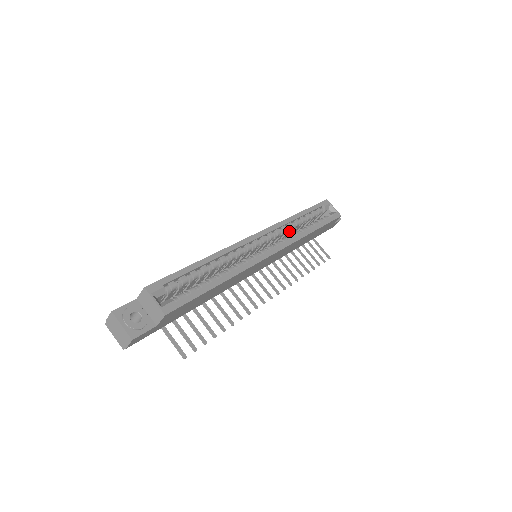
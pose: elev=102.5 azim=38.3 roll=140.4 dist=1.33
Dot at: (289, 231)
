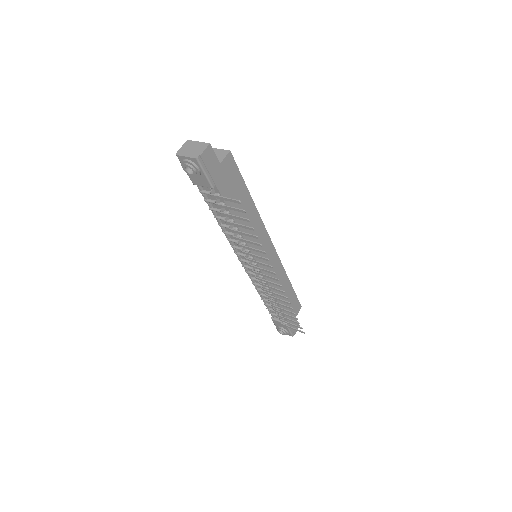
Dot at: occluded
